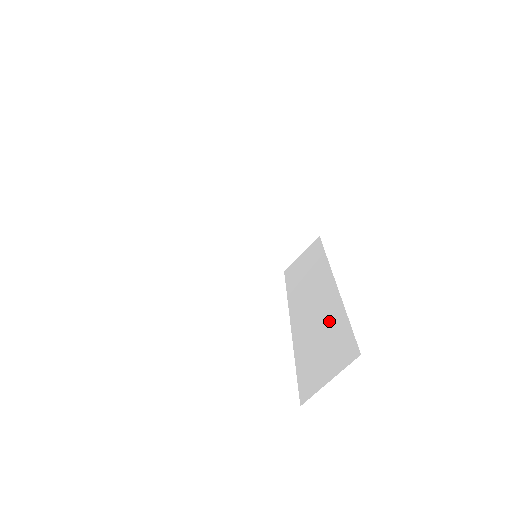
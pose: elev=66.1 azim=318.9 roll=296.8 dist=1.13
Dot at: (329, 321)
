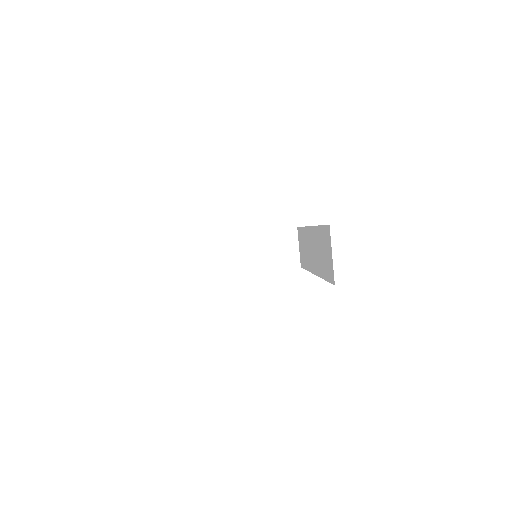
Dot at: (318, 241)
